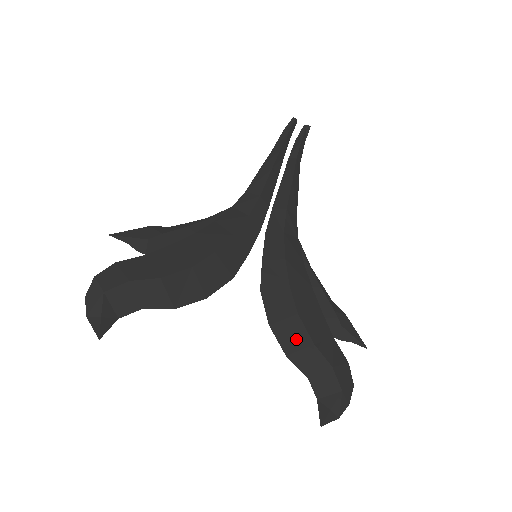
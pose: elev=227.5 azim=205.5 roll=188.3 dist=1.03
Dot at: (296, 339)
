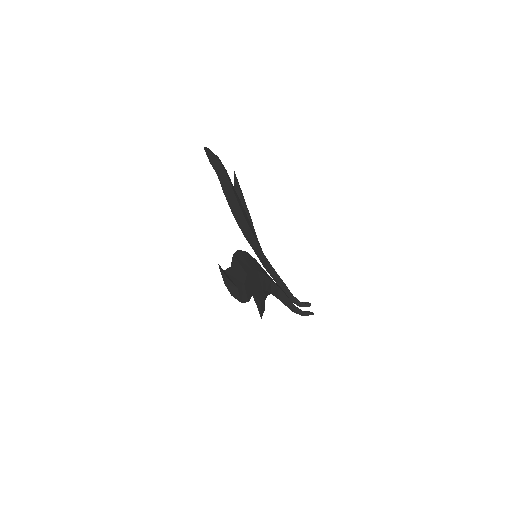
Dot at: (242, 264)
